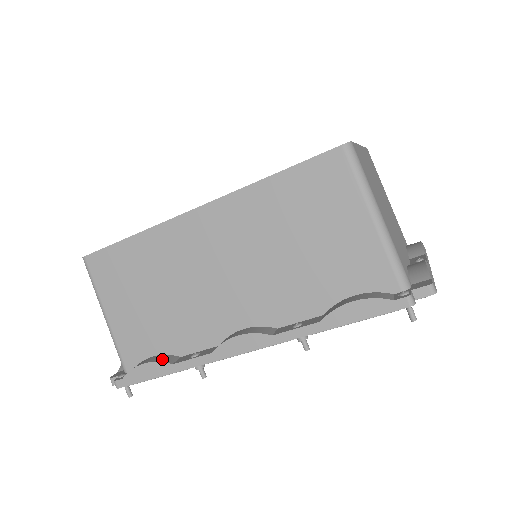
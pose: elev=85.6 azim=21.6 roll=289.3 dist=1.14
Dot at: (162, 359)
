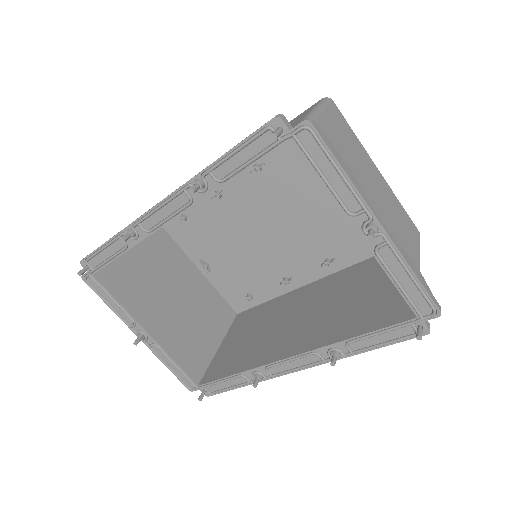
Dot at: occluded
